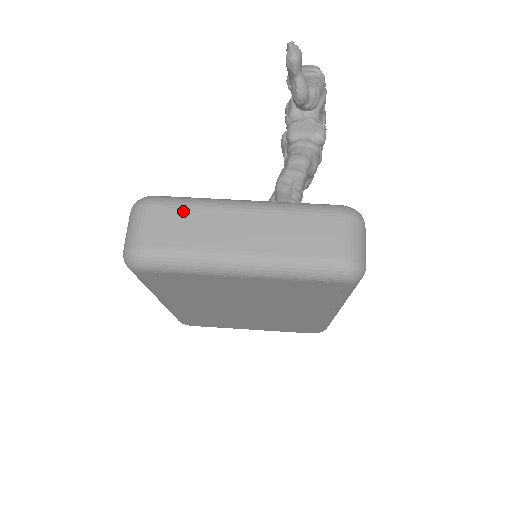
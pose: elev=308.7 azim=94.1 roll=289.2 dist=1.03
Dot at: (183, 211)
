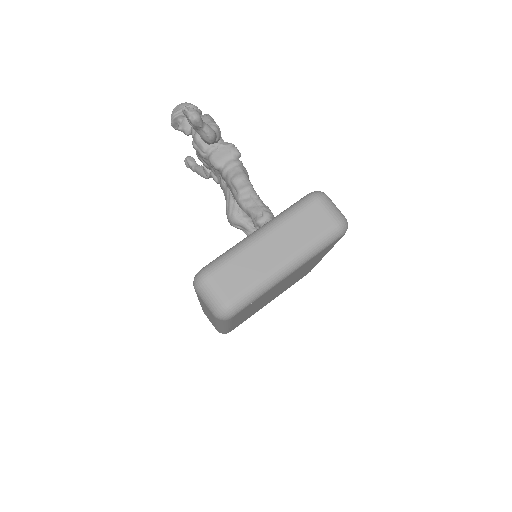
Dot at: (232, 264)
